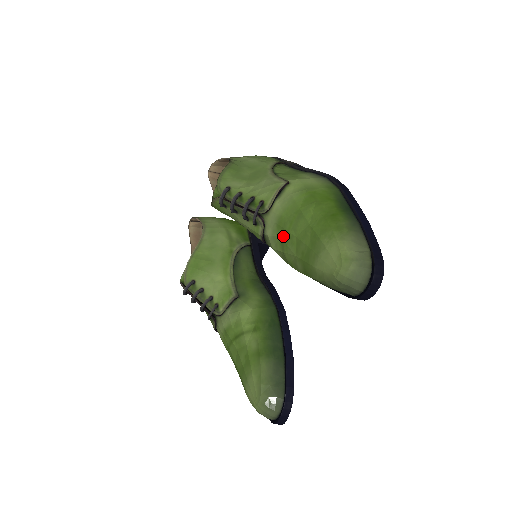
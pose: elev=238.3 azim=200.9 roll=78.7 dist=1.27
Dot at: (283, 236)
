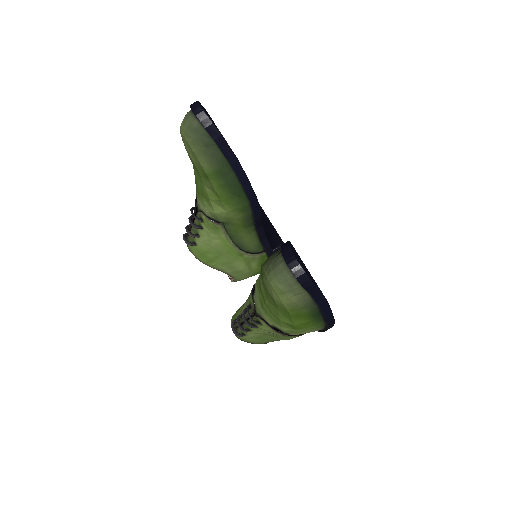
Dot at: (202, 194)
